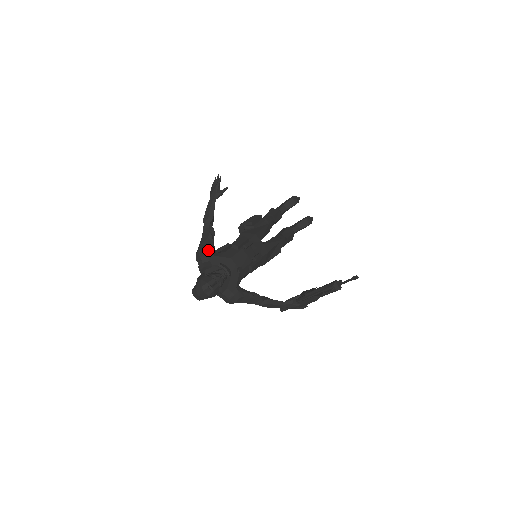
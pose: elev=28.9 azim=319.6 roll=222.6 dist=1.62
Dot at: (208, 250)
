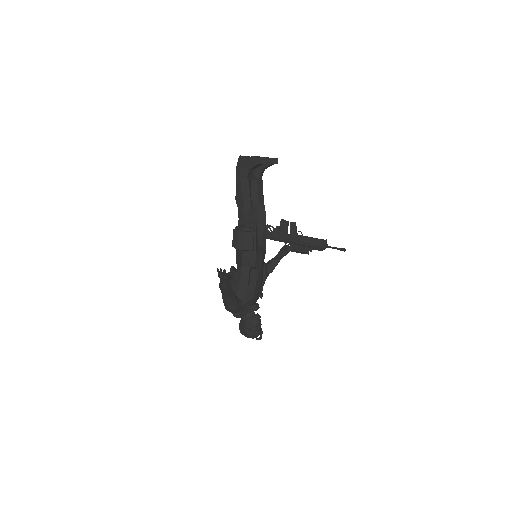
Dot at: (238, 308)
